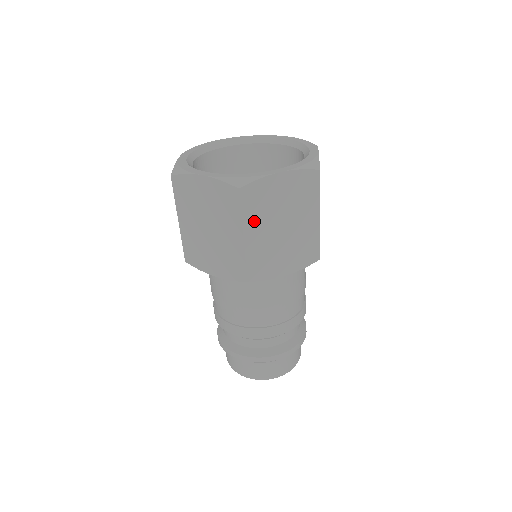
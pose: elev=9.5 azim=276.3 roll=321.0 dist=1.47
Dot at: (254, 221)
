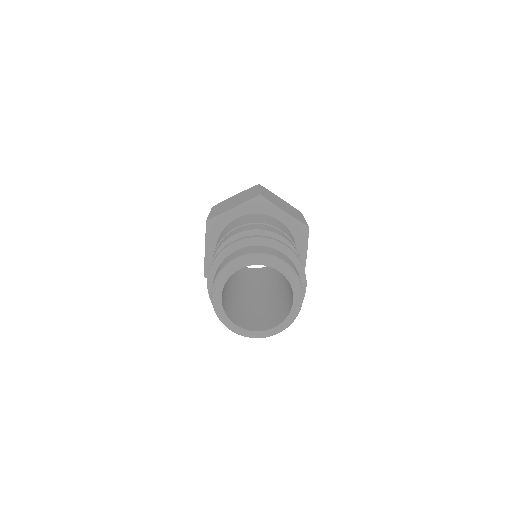
Dot at: (266, 192)
